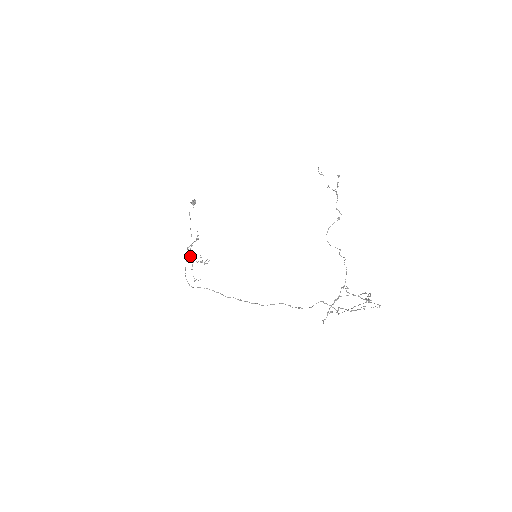
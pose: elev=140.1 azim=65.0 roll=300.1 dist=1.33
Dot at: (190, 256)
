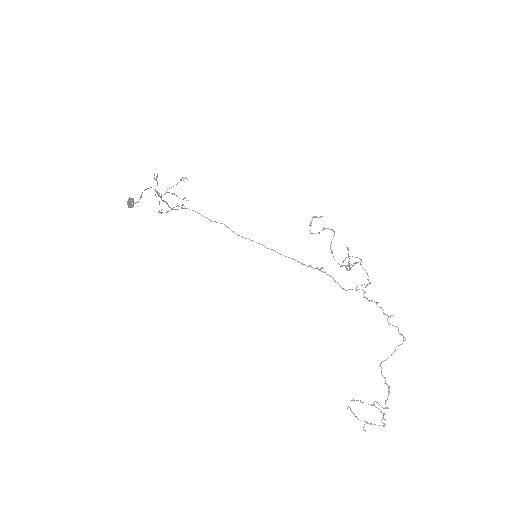
Dot at: occluded
